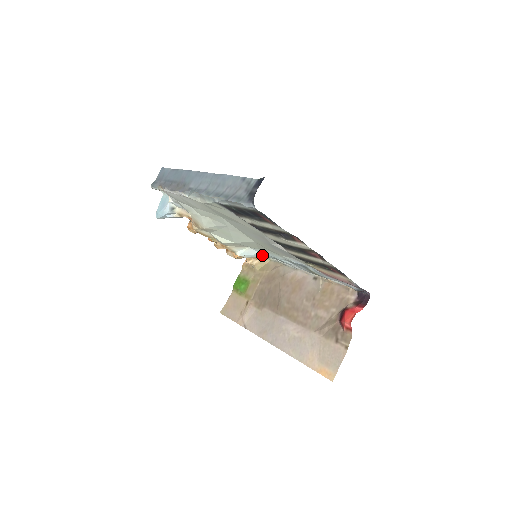
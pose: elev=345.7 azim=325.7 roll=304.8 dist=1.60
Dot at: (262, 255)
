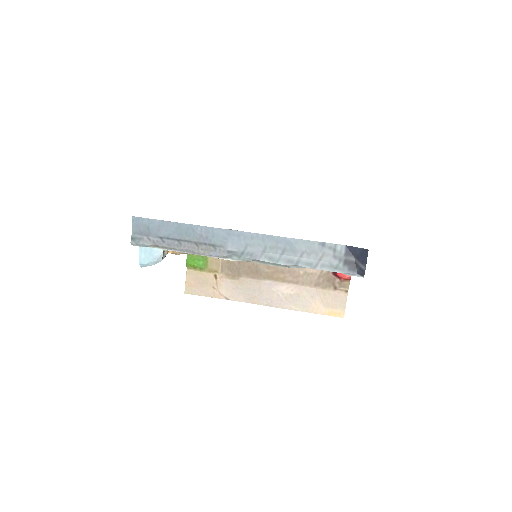
Dot at: occluded
